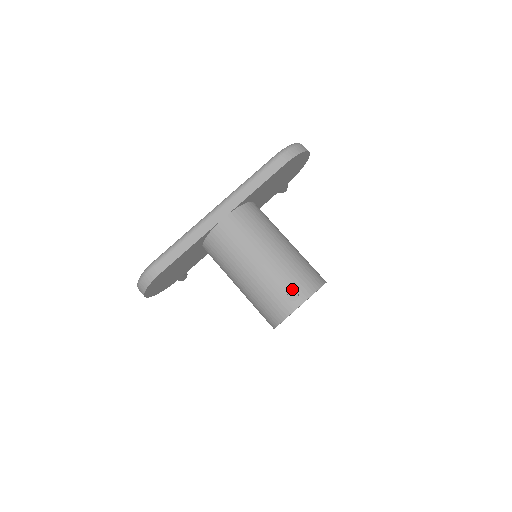
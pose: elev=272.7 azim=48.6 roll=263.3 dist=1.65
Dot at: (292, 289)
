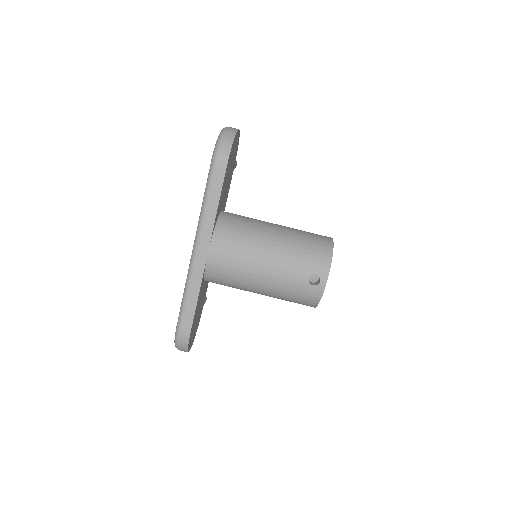
Dot at: (310, 275)
